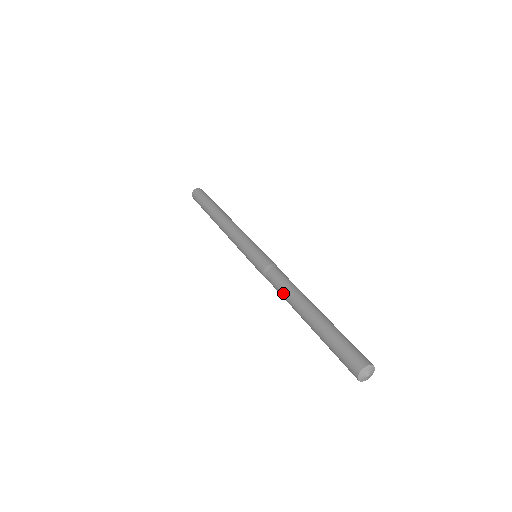
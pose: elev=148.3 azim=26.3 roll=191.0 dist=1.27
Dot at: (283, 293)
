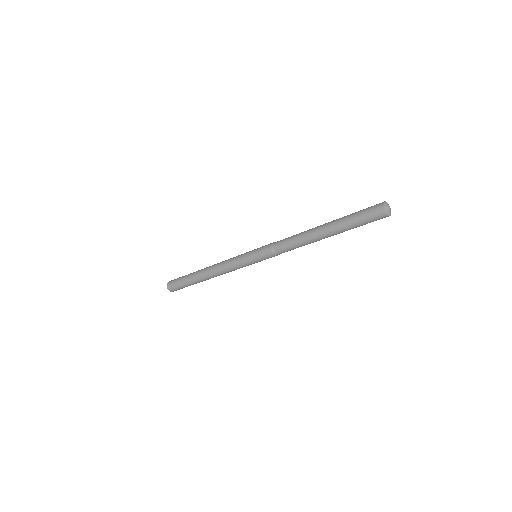
Dot at: (299, 233)
